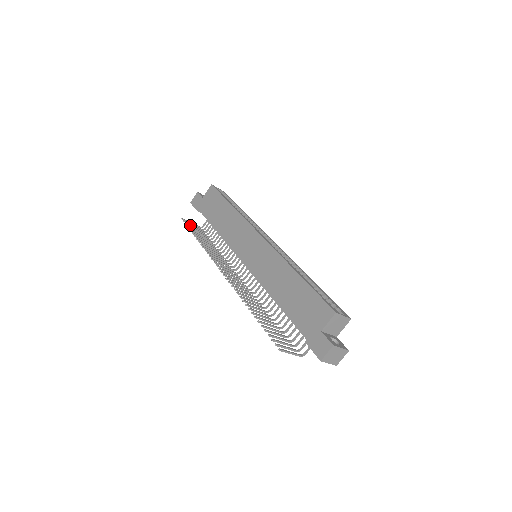
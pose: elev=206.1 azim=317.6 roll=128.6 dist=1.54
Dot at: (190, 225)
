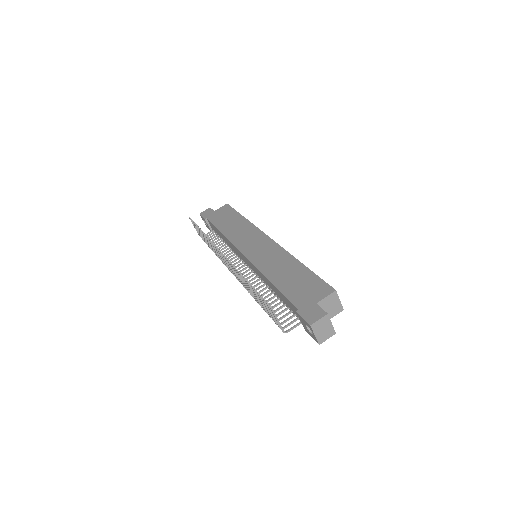
Dot at: occluded
